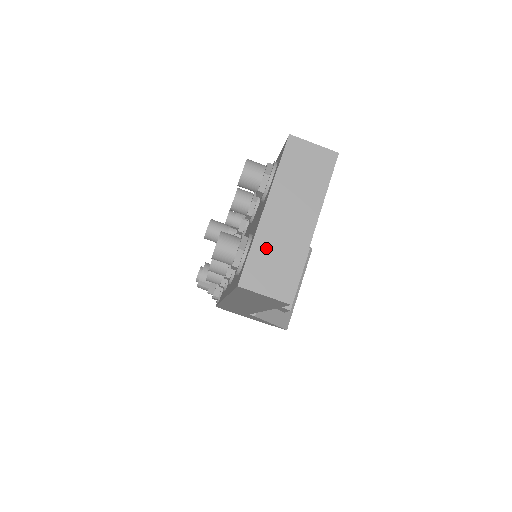
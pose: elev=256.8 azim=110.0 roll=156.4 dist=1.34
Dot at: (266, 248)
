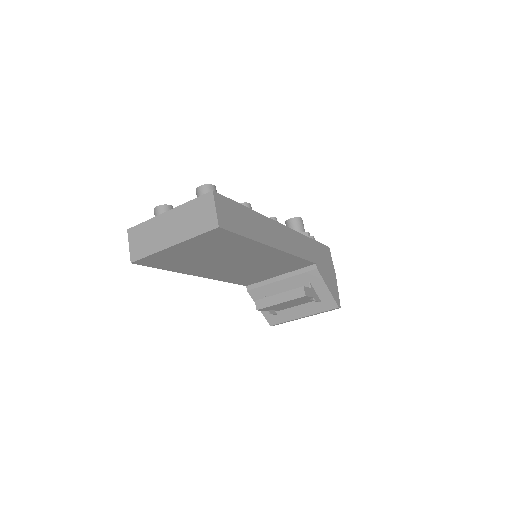
Dot at: (149, 229)
